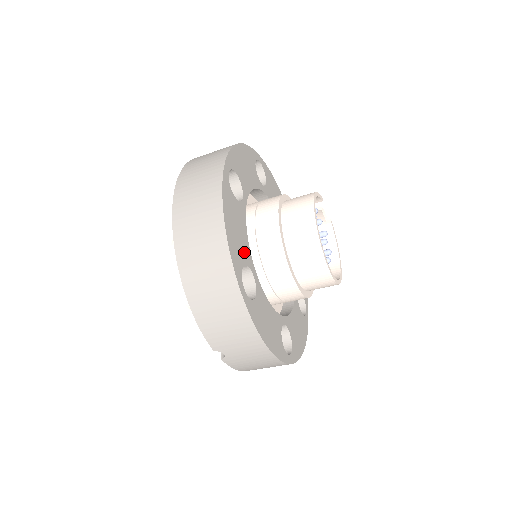
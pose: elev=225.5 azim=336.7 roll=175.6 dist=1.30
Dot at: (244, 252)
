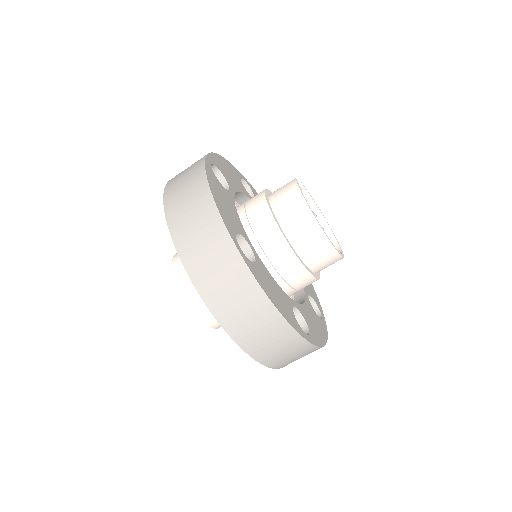
Dot at: (286, 301)
